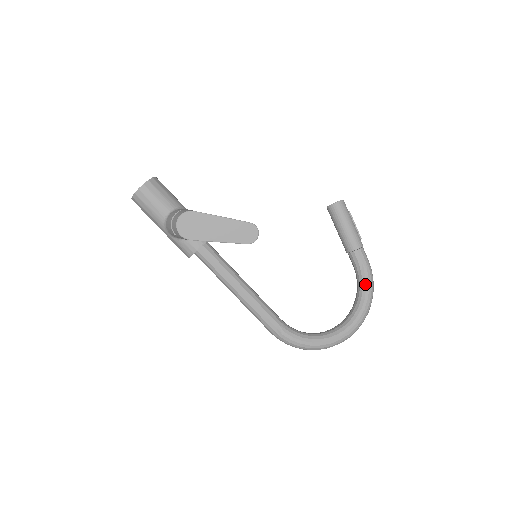
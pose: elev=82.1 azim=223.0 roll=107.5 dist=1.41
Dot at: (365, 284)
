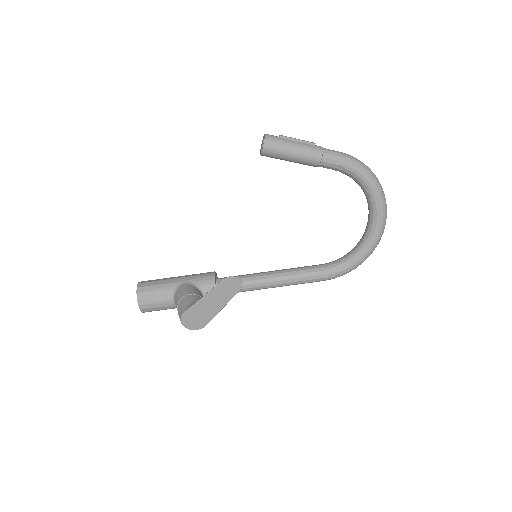
Dot at: (357, 177)
